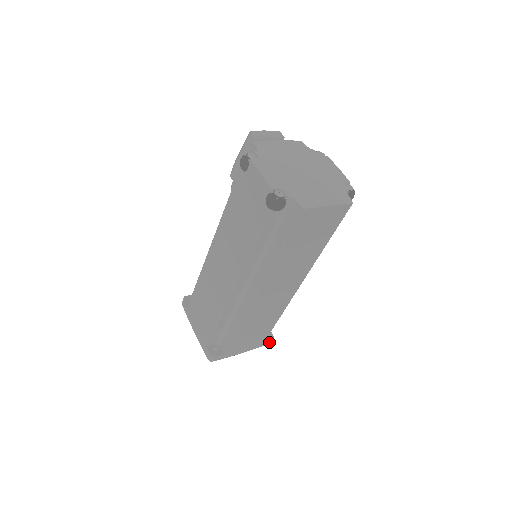
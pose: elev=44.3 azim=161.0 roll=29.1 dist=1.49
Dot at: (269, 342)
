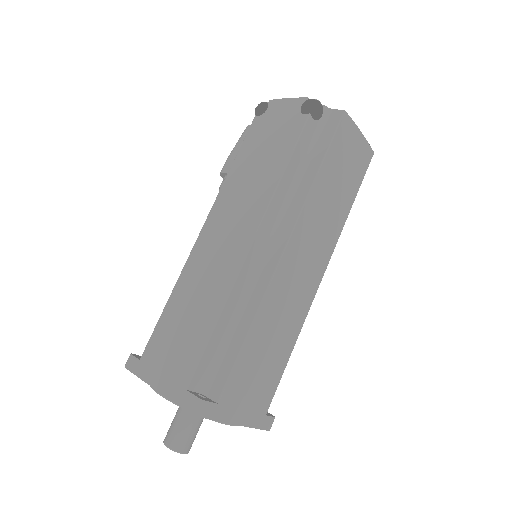
Dot at: (269, 425)
